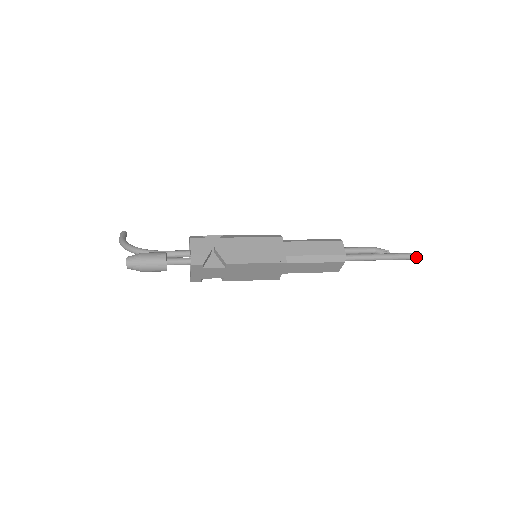
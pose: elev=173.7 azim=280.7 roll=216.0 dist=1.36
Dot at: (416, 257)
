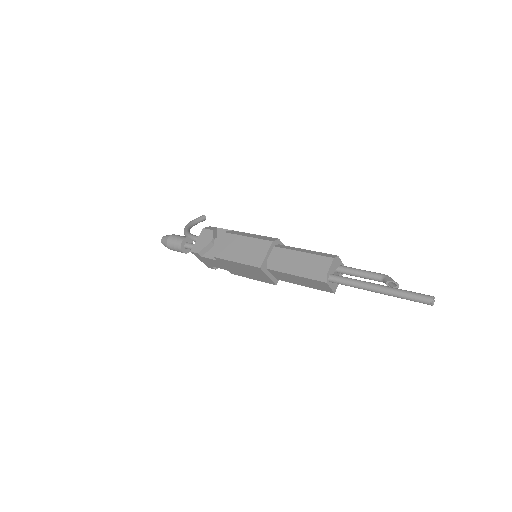
Dot at: (422, 300)
